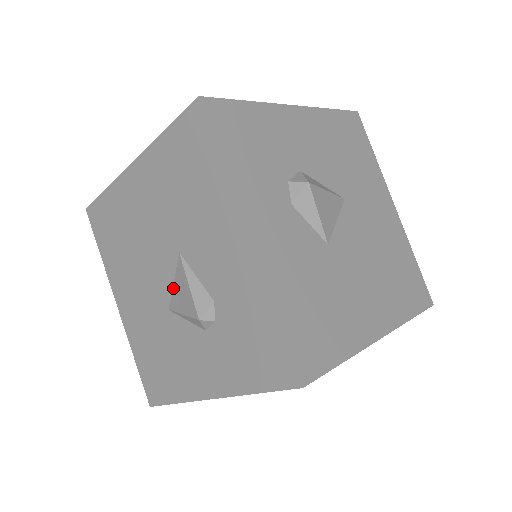
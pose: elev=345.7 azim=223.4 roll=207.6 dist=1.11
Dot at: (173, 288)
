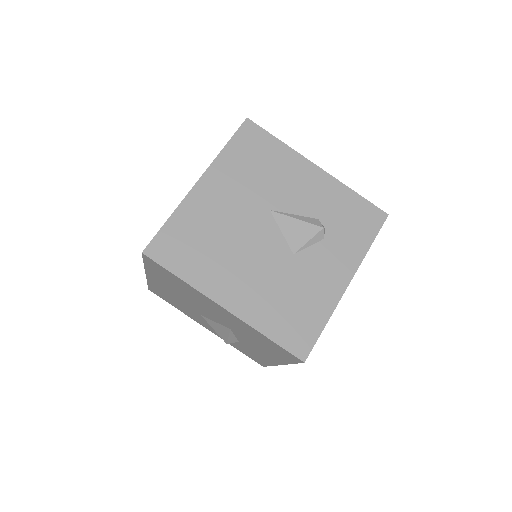
Dot at: (213, 321)
